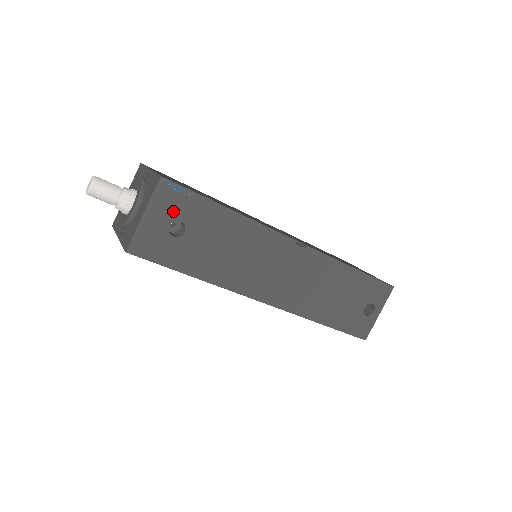
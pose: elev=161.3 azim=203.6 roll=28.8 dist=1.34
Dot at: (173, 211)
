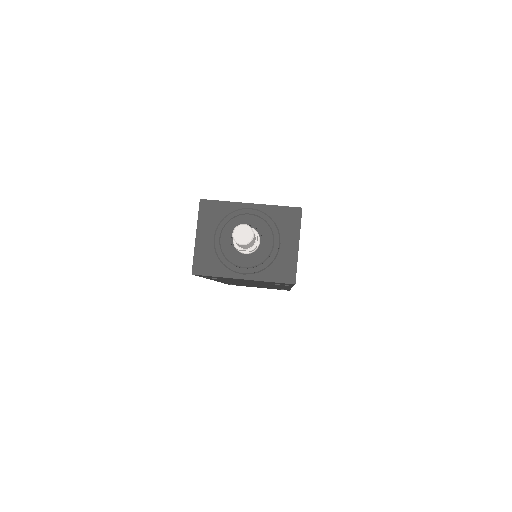
Dot at: occluded
